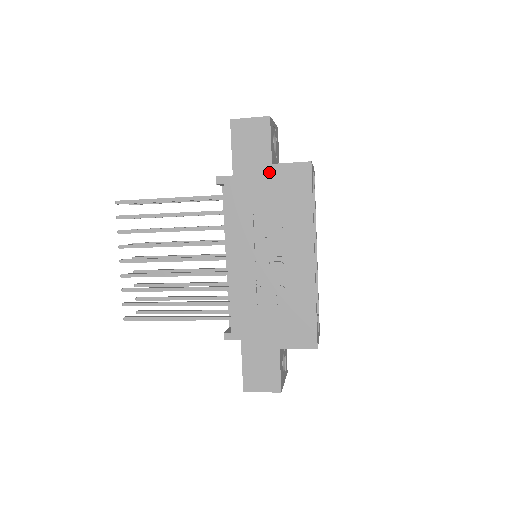
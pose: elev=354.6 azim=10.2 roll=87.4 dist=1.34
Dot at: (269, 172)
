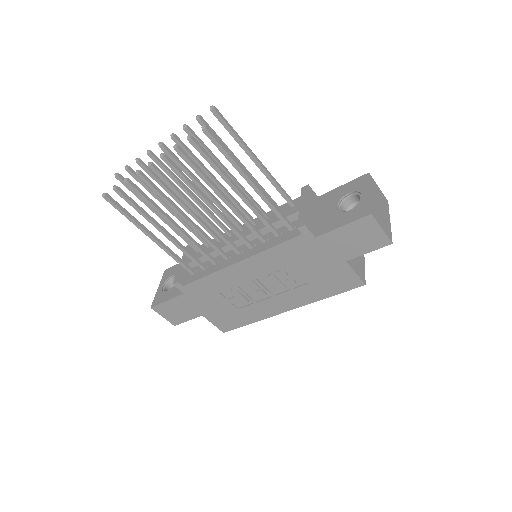
Dot at: (337, 262)
